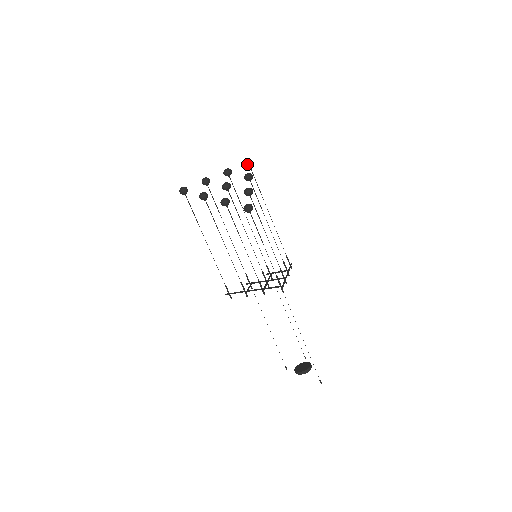
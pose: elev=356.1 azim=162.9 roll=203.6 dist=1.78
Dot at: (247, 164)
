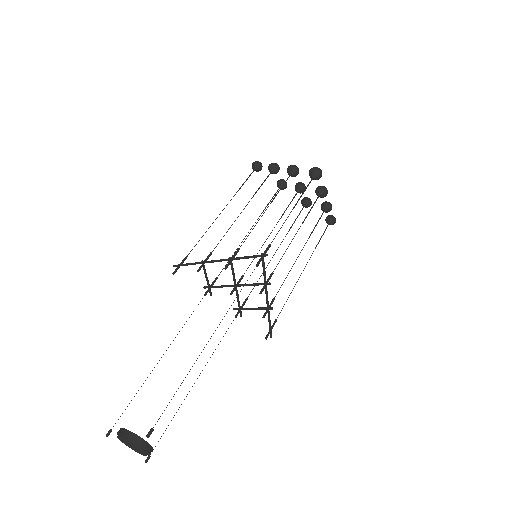
Dot at: (330, 216)
